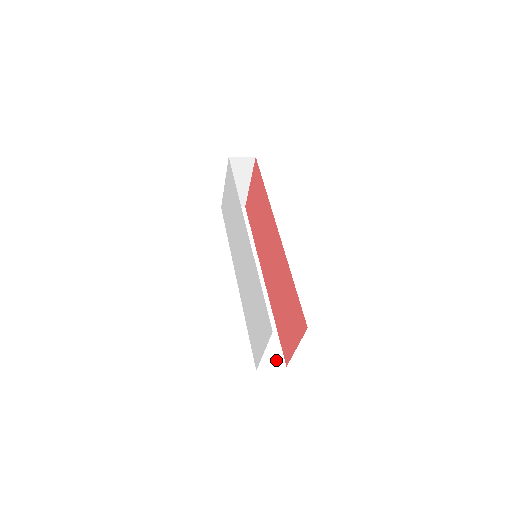
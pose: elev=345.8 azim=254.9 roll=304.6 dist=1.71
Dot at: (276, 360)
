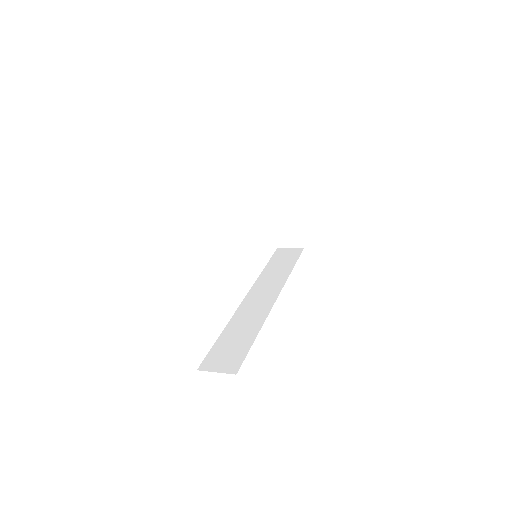
Dot at: (229, 366)
